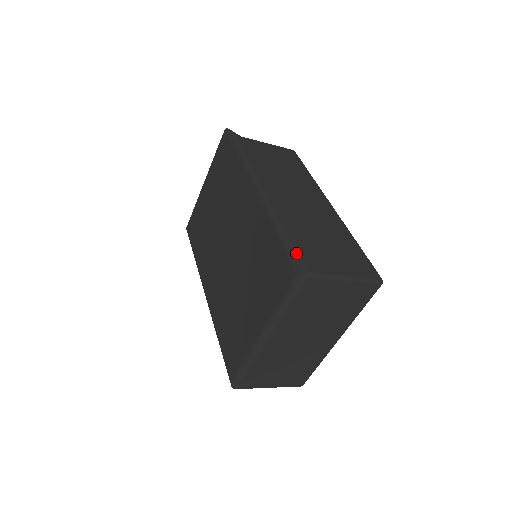
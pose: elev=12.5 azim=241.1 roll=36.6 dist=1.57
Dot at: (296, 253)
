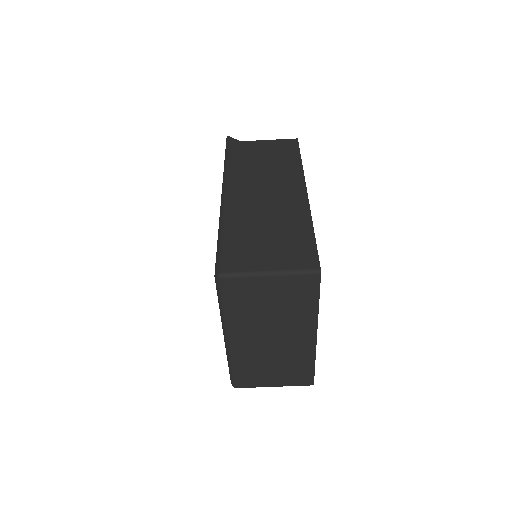
Dot at: (219, 255)
